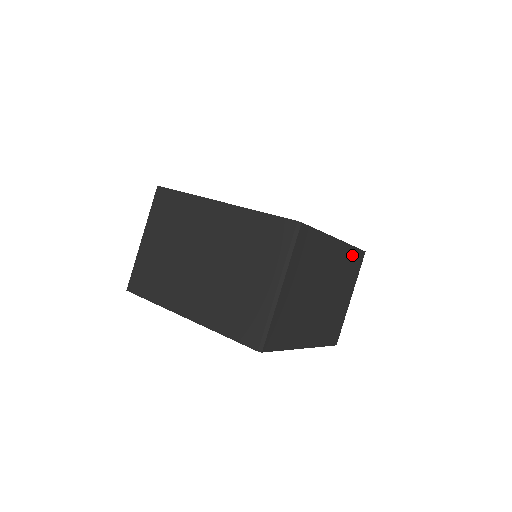
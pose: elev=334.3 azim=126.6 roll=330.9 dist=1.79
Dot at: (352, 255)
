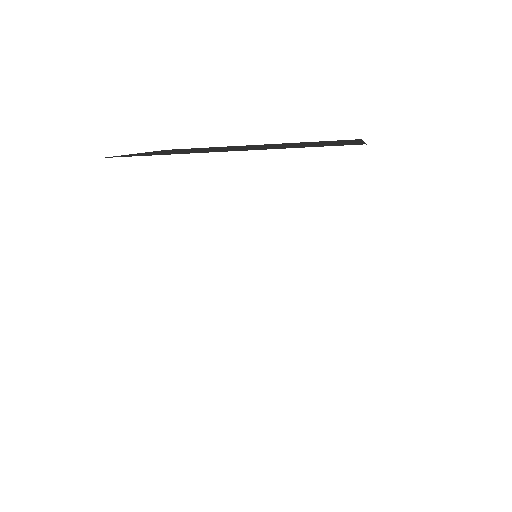
Dot at: occluded
